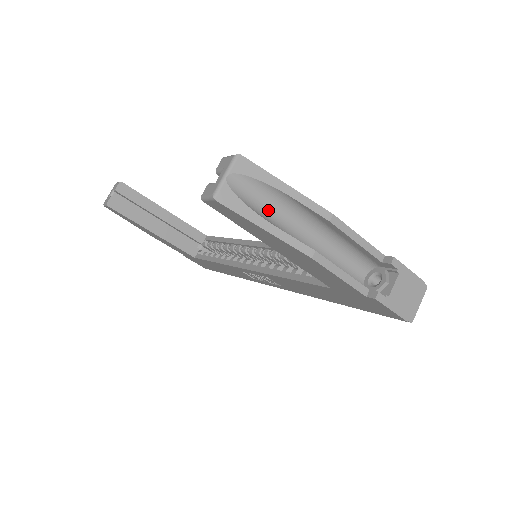
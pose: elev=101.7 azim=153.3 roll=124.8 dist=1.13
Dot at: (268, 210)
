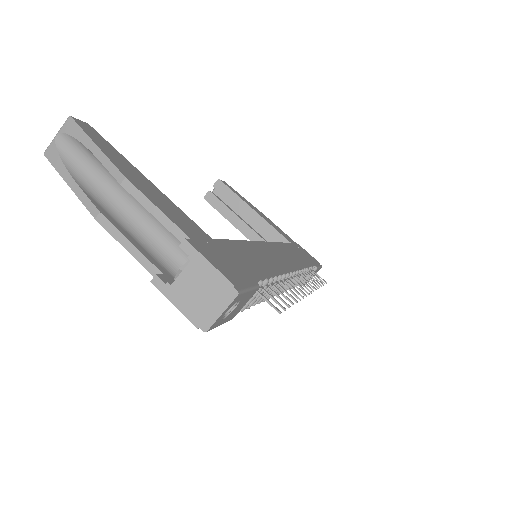
Dot at: (89, 170)
